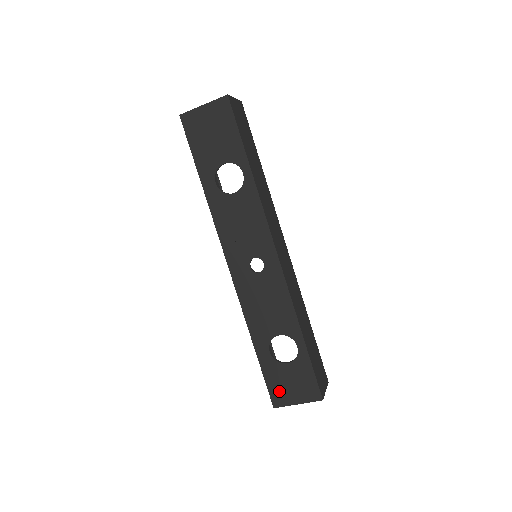
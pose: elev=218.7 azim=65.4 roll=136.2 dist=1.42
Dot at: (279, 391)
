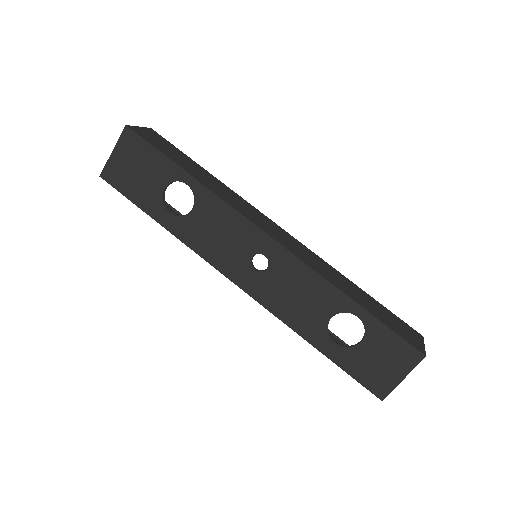
Dot at: (374, 378)
